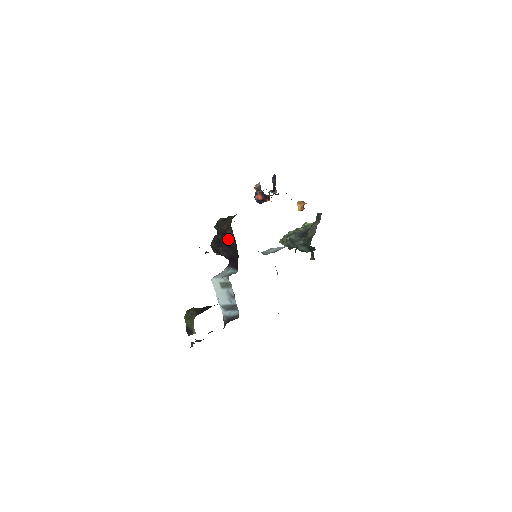
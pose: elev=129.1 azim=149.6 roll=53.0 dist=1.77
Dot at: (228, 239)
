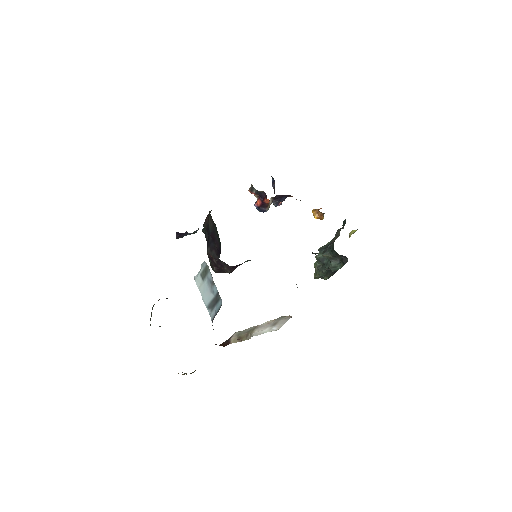
Dot at: (211, 230)
